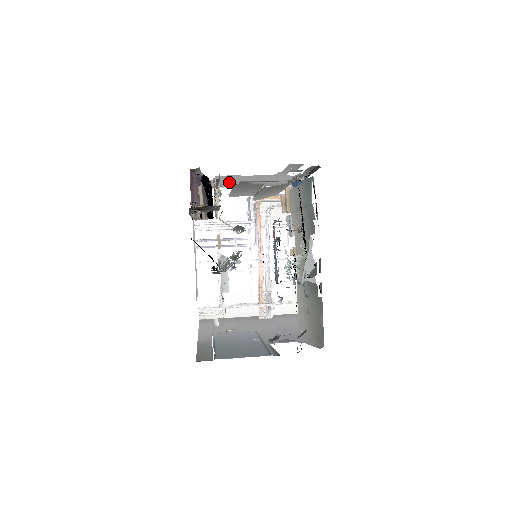
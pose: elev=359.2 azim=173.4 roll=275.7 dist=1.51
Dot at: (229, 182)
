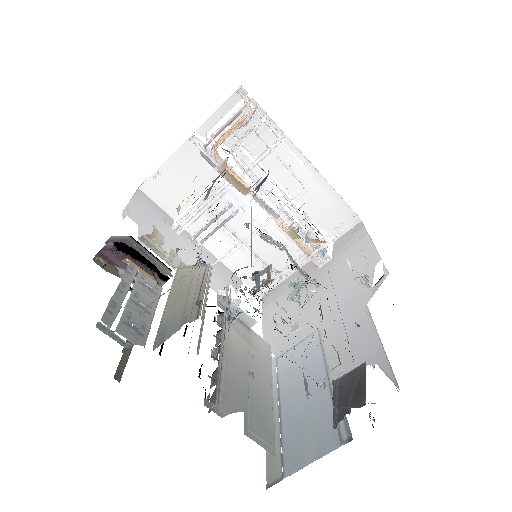
Dot at: occluded
